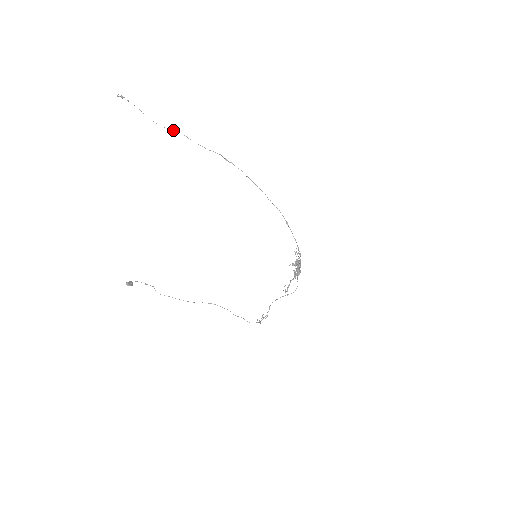
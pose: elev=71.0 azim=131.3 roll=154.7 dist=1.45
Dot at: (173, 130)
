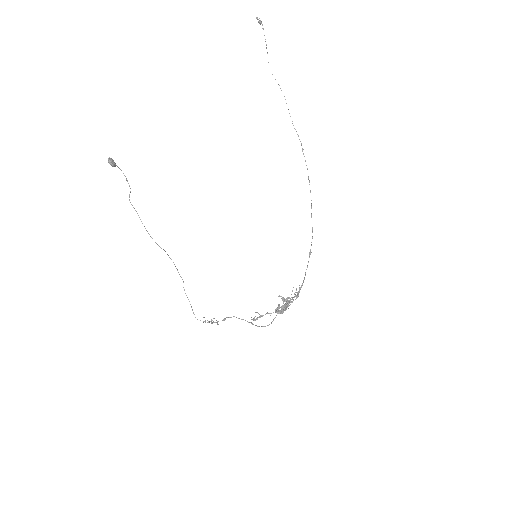
Dot at: occluded
